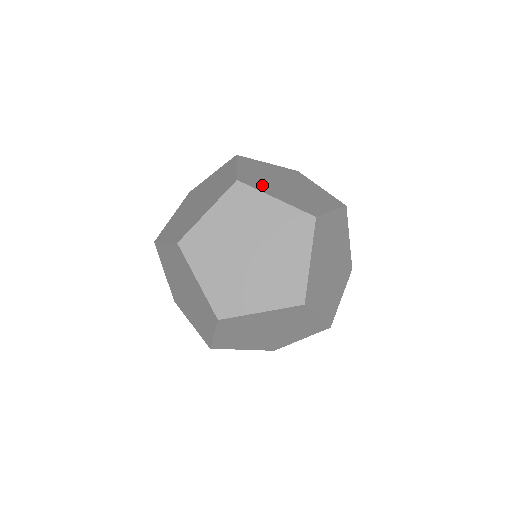
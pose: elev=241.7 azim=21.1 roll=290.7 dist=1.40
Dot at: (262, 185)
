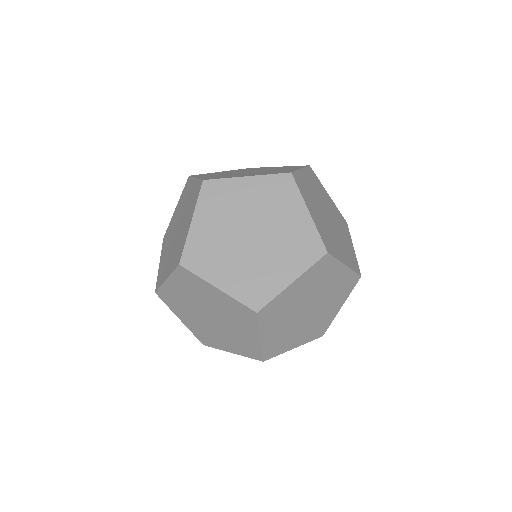
Dot at: occluded
